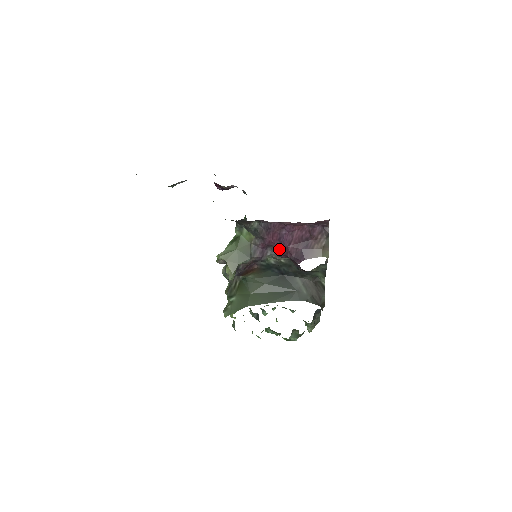
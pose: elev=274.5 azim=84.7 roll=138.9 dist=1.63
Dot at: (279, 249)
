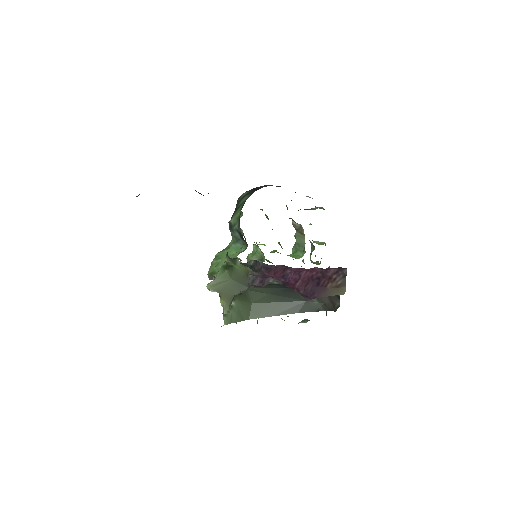
Dot at: occluded
